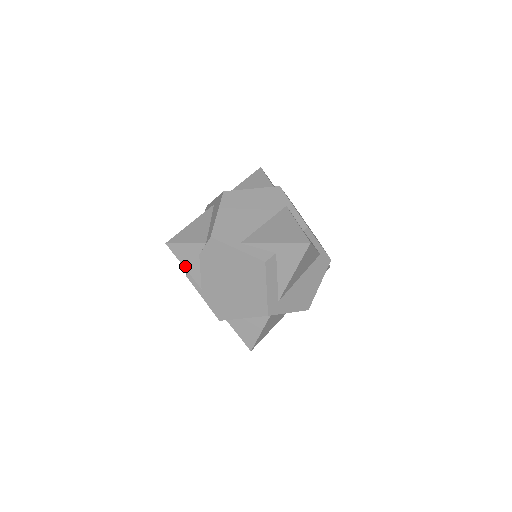
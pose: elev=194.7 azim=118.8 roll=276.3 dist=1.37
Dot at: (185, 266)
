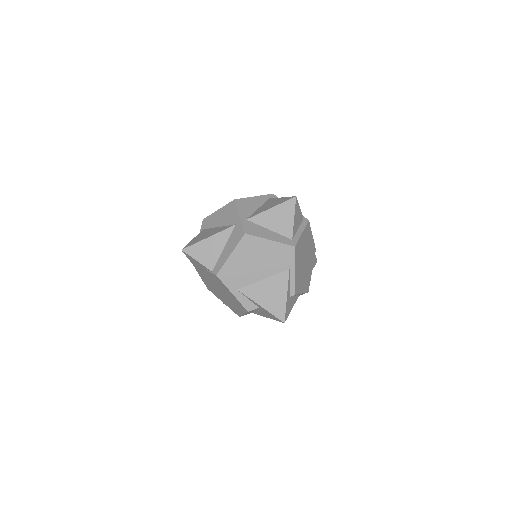
Dot at: (193, 263)
